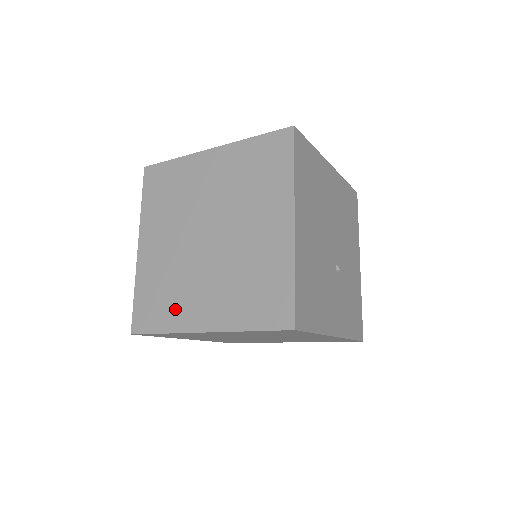
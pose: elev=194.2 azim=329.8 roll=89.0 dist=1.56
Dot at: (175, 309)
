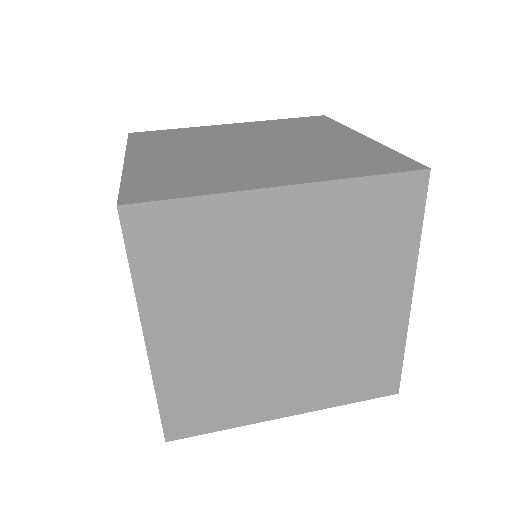
Dot at: (216, 180)
